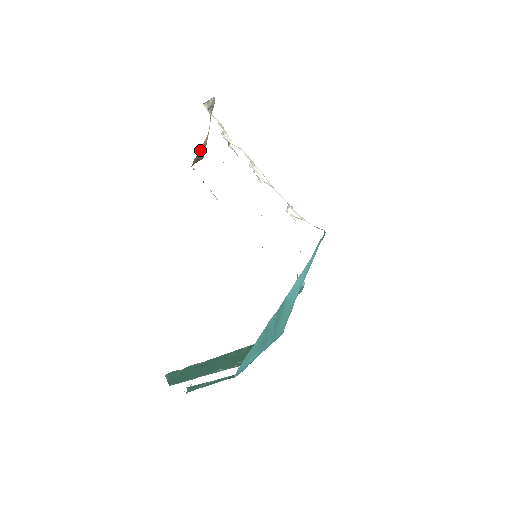
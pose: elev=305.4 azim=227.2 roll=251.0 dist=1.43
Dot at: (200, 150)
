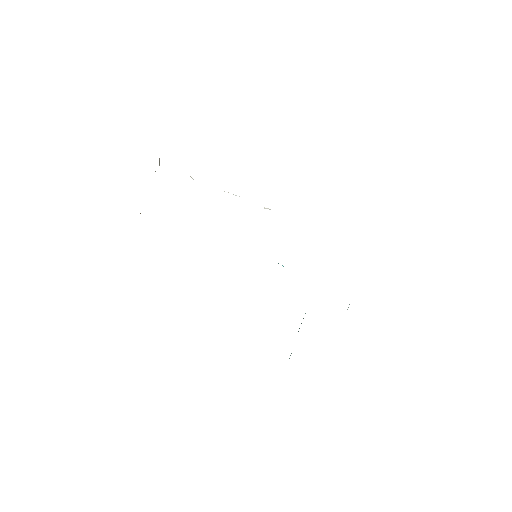
Dot at: occluded
